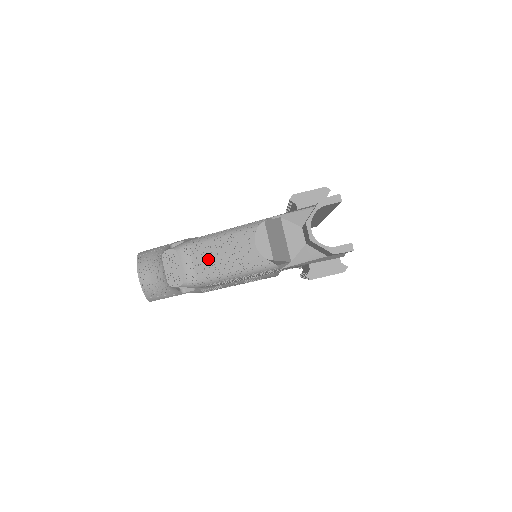
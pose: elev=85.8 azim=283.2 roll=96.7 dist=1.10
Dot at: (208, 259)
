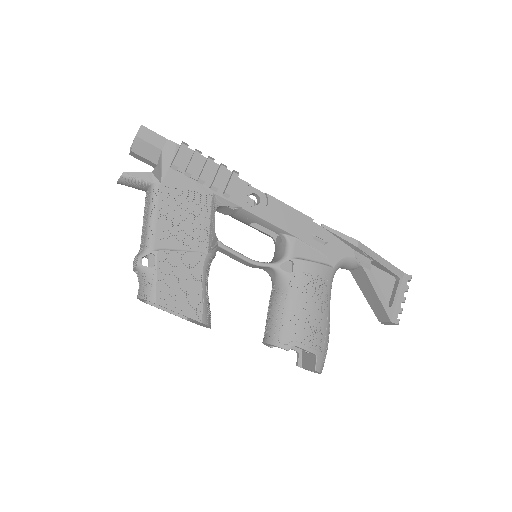
Dot at: (142, 235)
